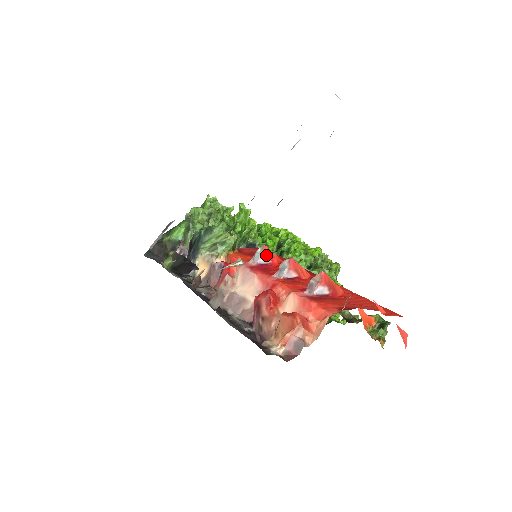
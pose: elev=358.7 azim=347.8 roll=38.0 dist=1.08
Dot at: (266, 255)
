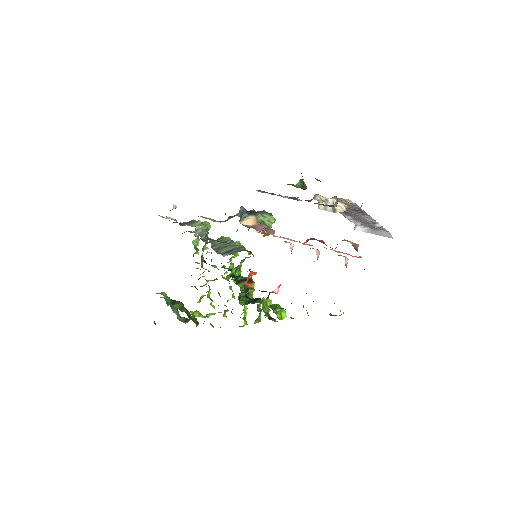
Dot at: occluded
